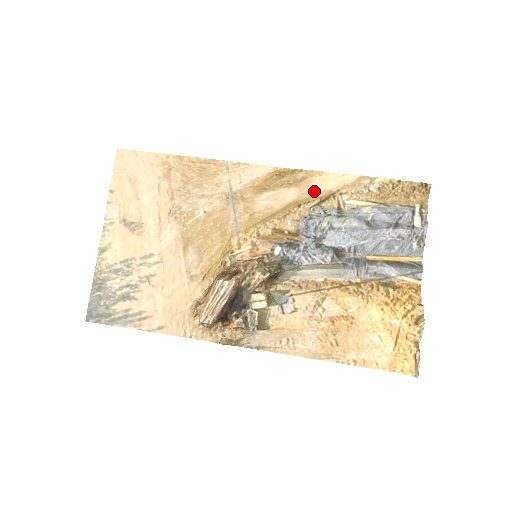
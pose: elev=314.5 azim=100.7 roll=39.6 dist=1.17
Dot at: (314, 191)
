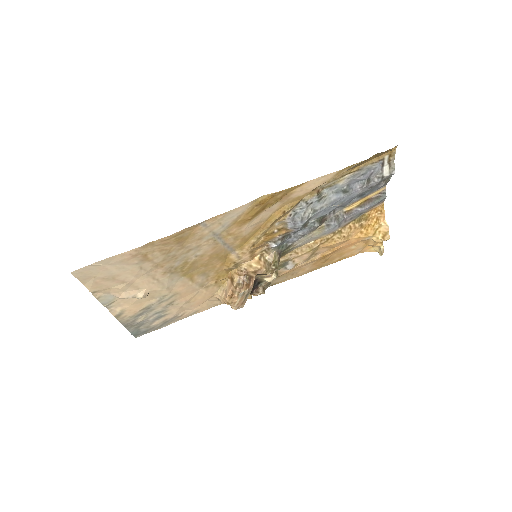
Dot at: (295, 198)
